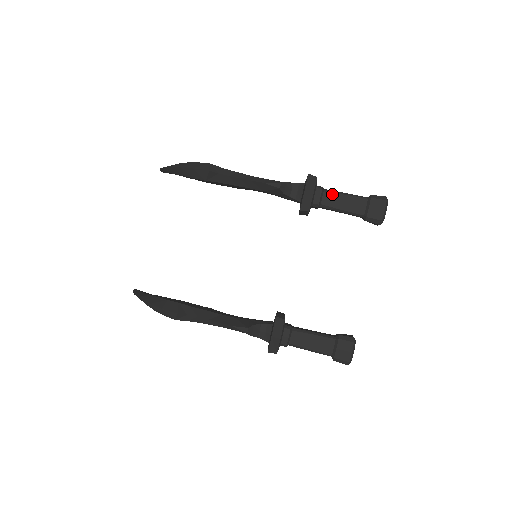
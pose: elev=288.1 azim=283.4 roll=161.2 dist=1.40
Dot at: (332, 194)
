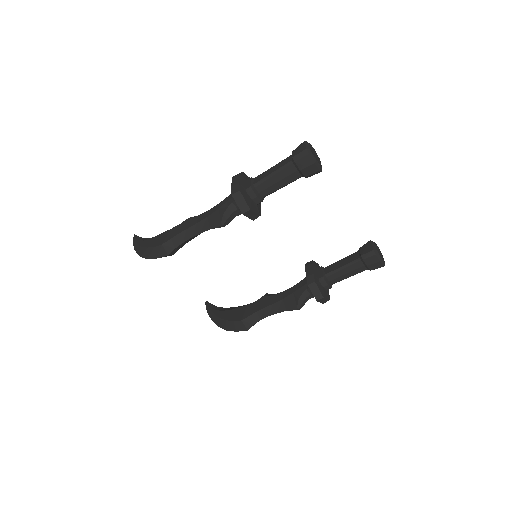
Dot at: (263, 184)
